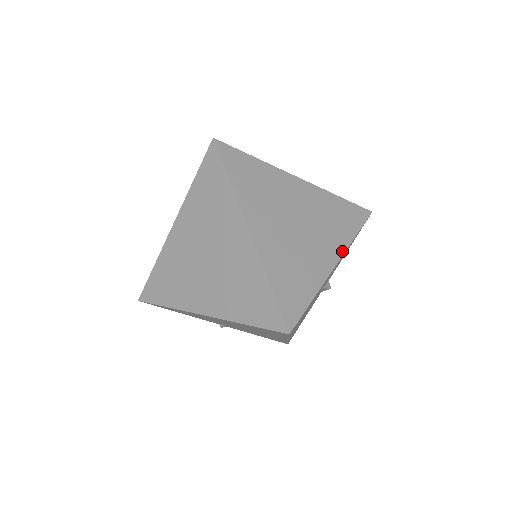
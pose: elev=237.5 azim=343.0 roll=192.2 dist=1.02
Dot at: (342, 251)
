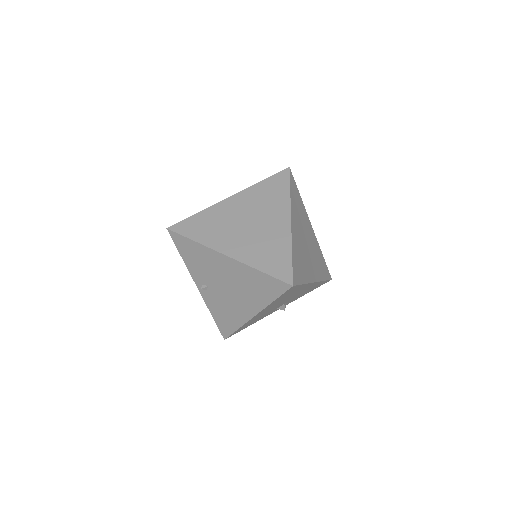
Dot at: (318, 279)
